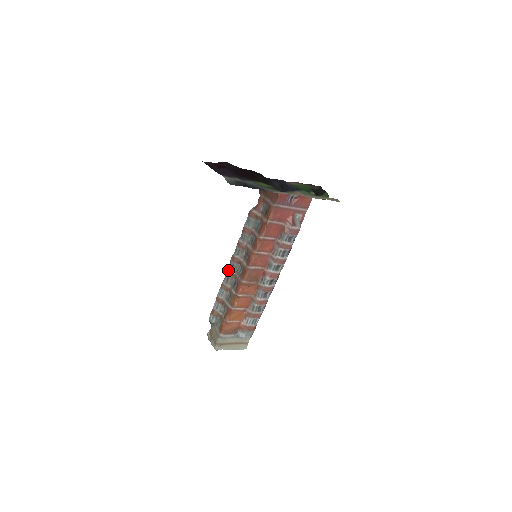
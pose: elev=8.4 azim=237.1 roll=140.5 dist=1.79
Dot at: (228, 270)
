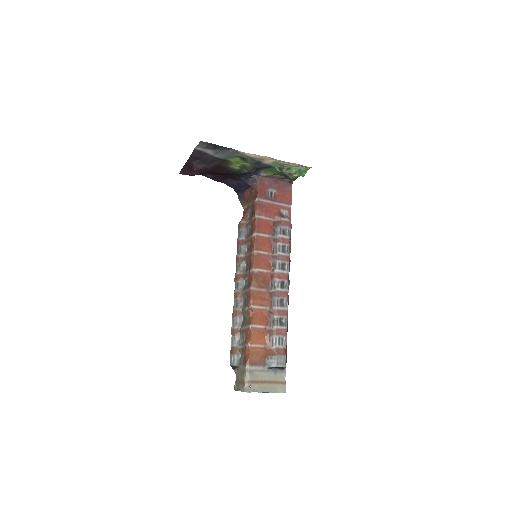
Dot at: (235, 292)
